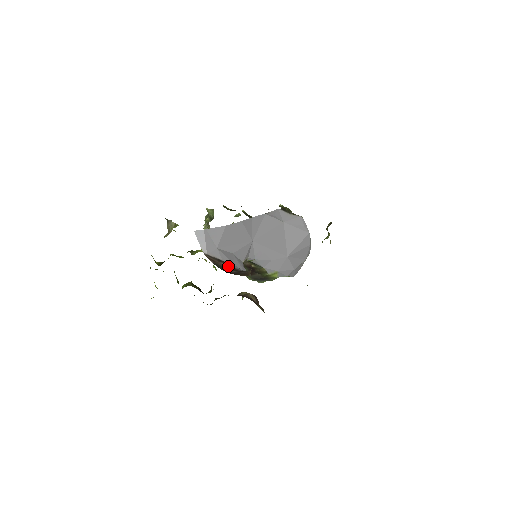
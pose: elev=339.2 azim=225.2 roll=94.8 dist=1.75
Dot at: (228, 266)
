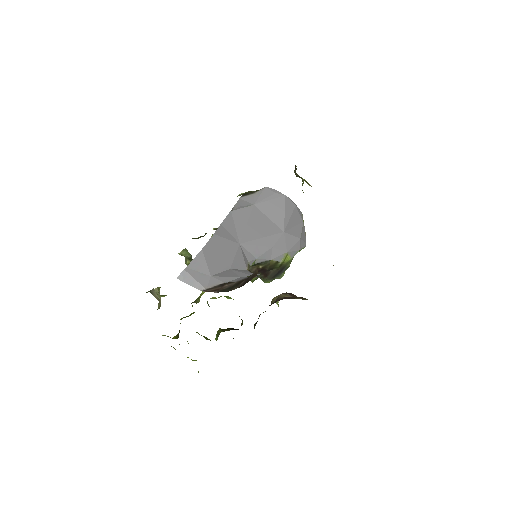
Dot at: (234, 283)
